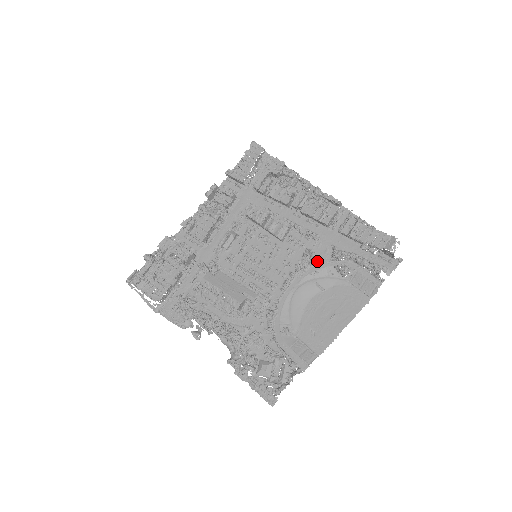
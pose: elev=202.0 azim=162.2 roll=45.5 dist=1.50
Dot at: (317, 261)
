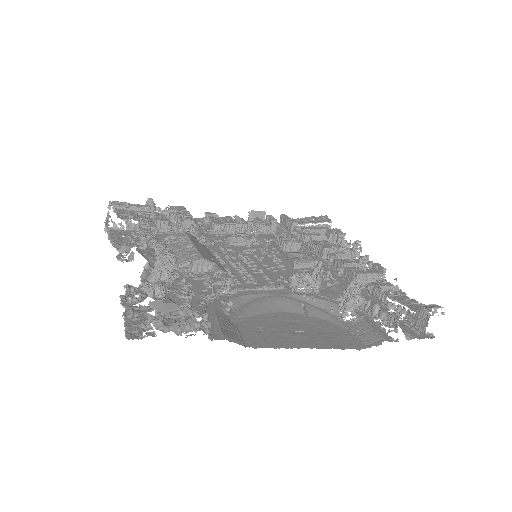
Dot at: (321, 293)
